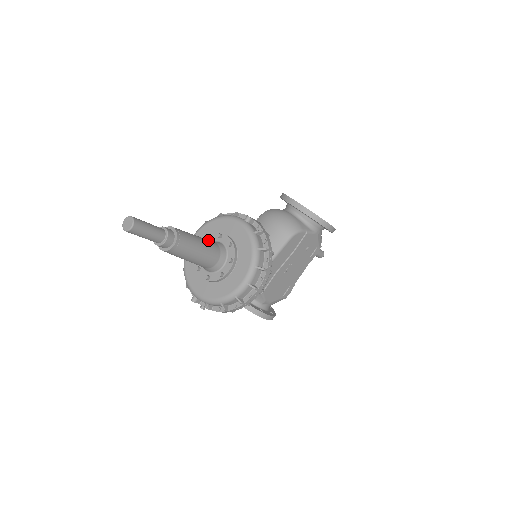
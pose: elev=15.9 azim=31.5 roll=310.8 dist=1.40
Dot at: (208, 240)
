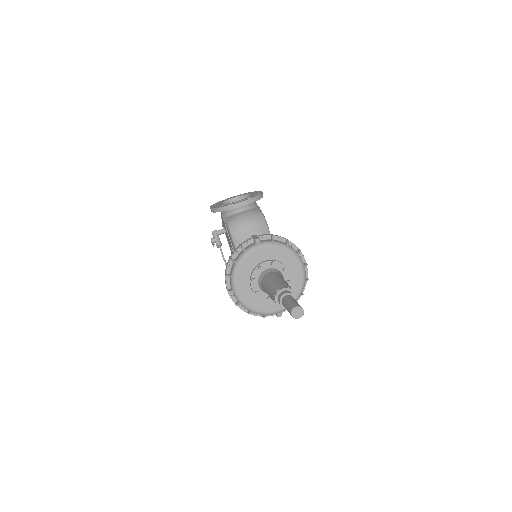
Dot at: (271, 276)
